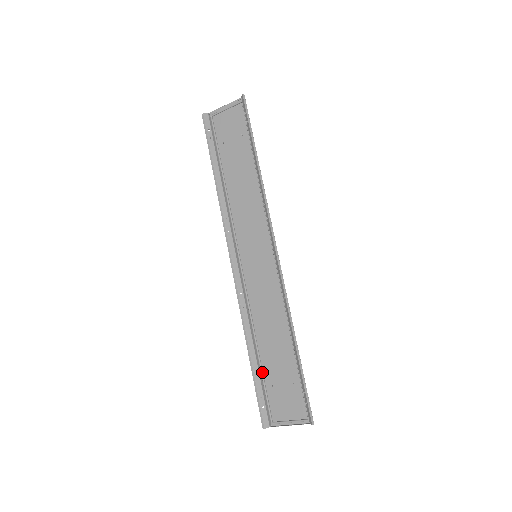
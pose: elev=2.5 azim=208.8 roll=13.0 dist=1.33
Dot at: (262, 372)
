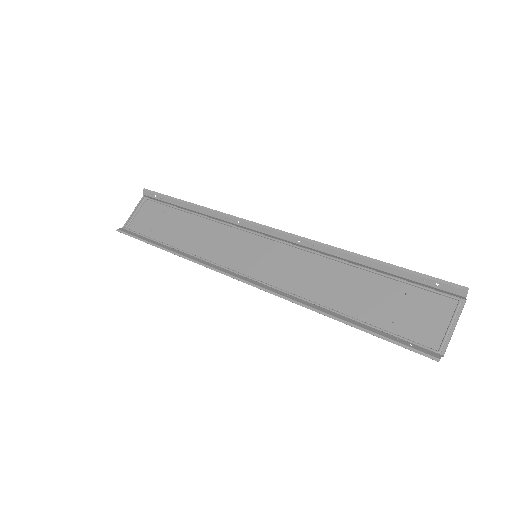
Dot at: (369, 324)
